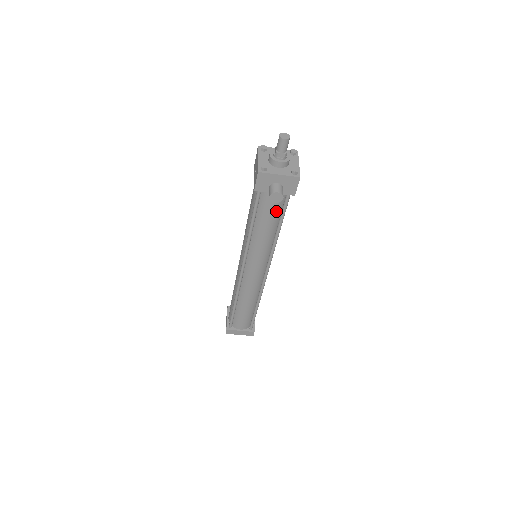
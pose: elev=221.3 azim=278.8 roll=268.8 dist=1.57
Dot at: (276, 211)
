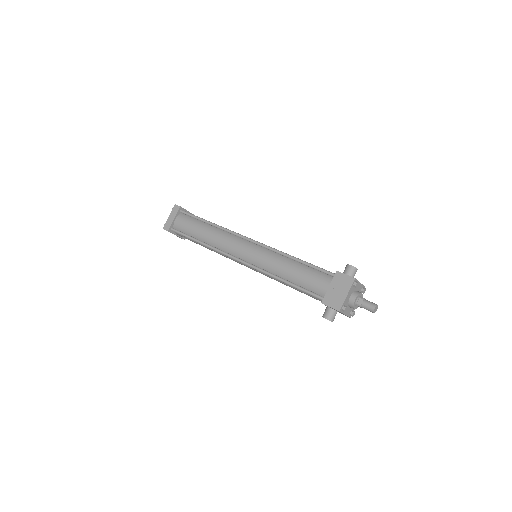
Dot at: occluded
